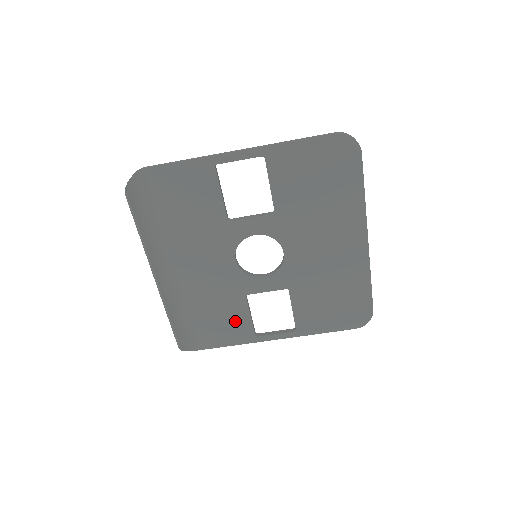
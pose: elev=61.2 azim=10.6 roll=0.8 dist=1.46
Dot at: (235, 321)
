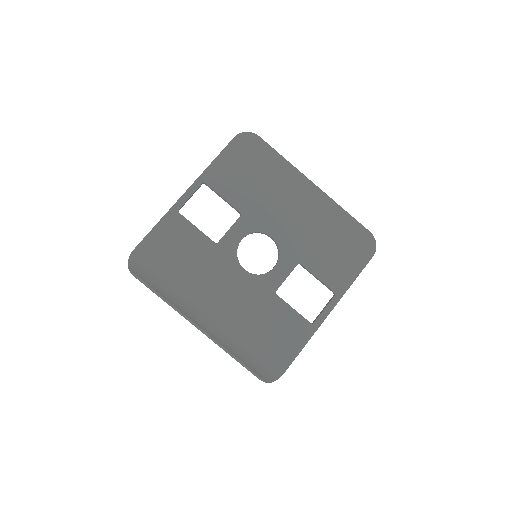
Dot at: (286, 323)
